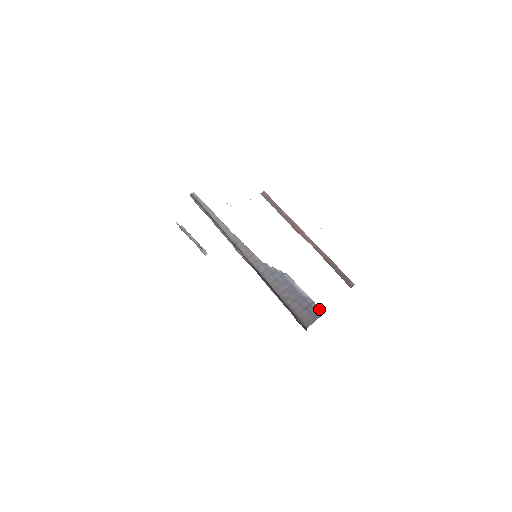
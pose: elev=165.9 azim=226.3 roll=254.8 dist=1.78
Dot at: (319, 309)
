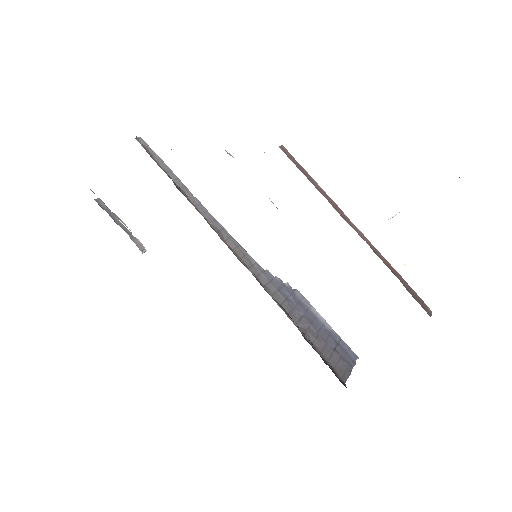
Dot at: (350, 351)
